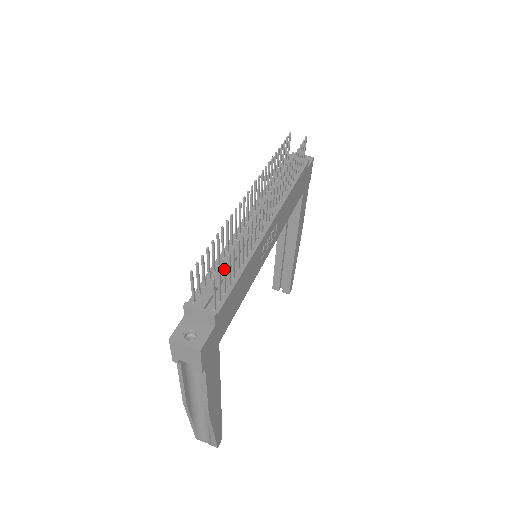
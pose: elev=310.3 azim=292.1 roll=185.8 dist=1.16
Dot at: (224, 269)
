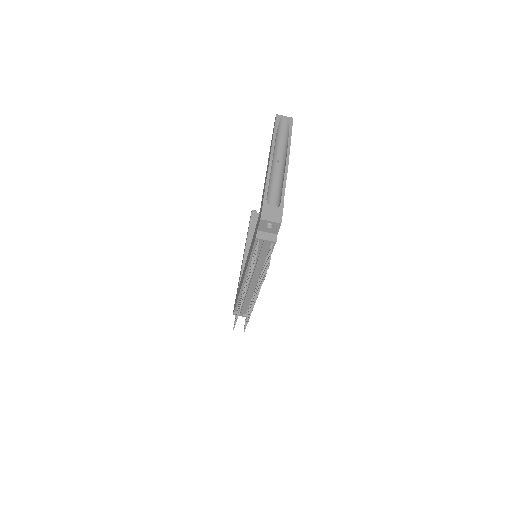
Dot at: occluded
